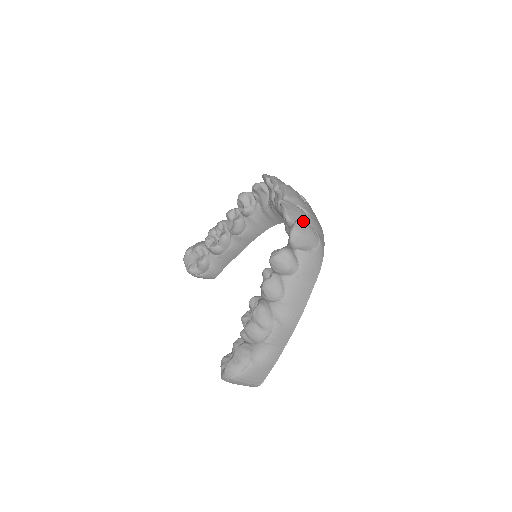
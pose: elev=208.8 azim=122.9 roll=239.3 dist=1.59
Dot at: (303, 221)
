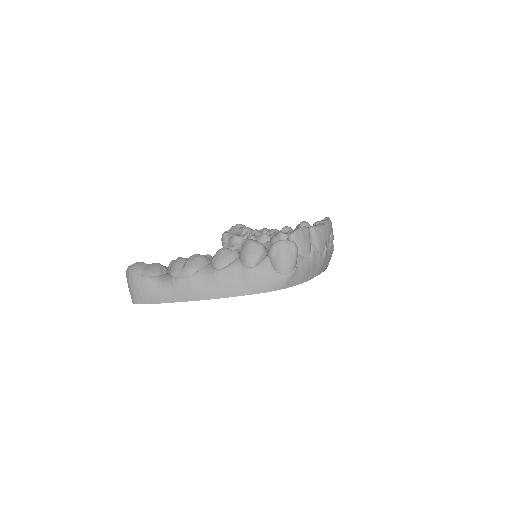
Dot at: (297, 247)
